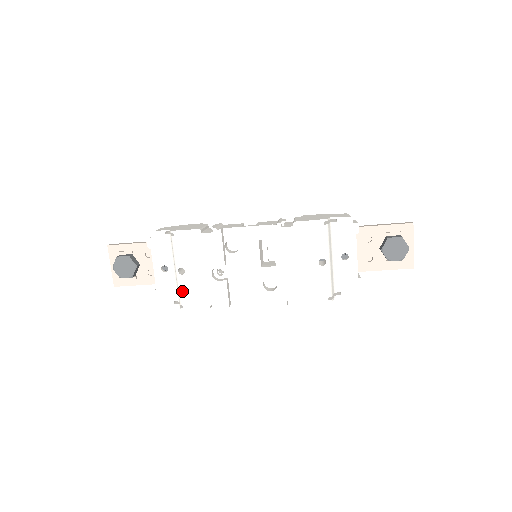
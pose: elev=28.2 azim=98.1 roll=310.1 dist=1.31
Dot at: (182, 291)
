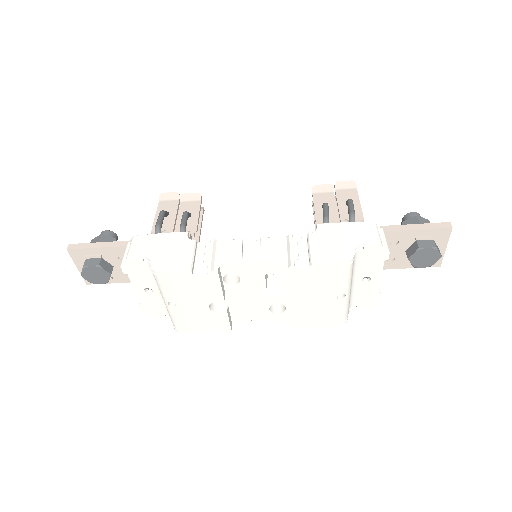
Dot at: (175, 319)
